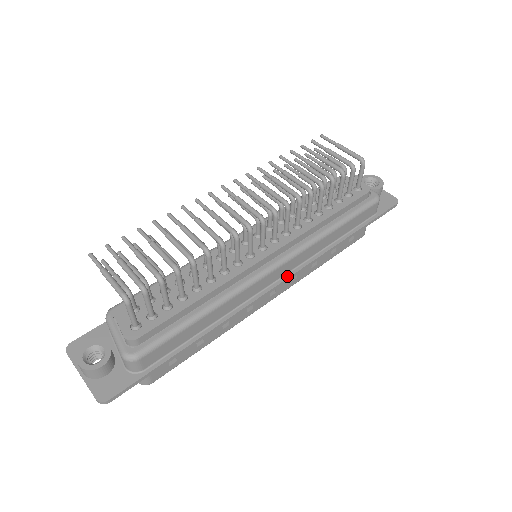
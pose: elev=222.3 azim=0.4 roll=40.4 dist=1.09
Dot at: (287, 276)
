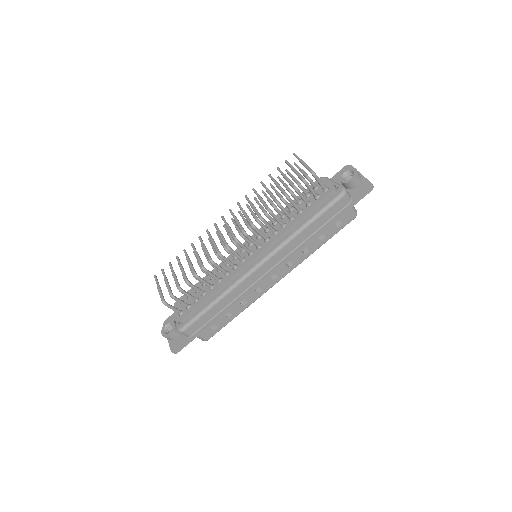
Dot at: (274, 268)
